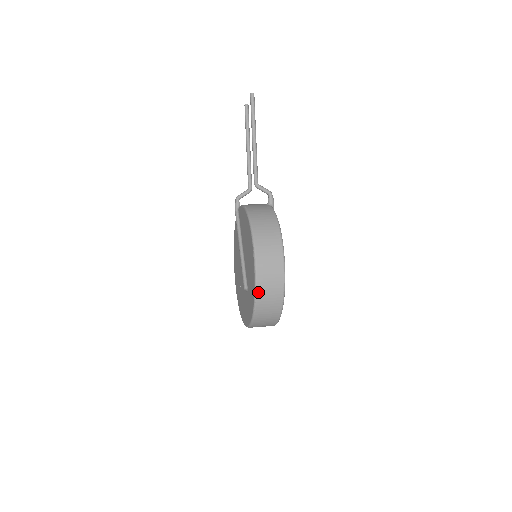
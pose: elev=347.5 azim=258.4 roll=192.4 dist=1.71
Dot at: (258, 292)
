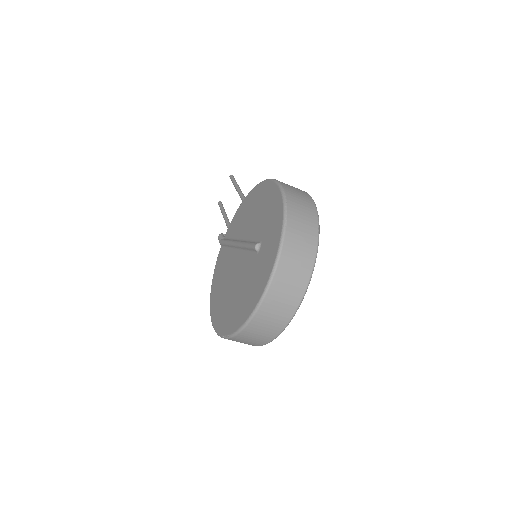
Dot at: (287, 200)
